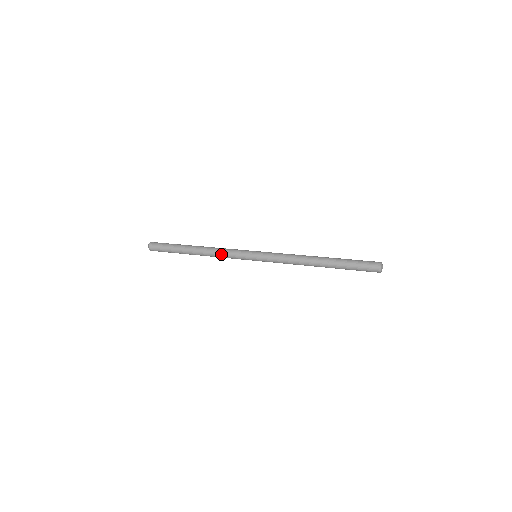
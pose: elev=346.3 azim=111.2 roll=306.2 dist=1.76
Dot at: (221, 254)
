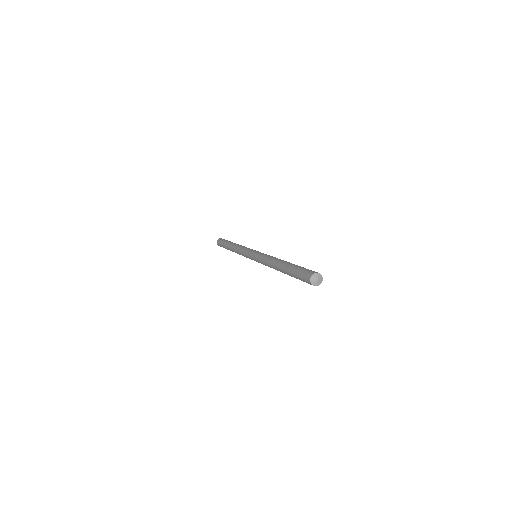
Dot at: (240, 249)
